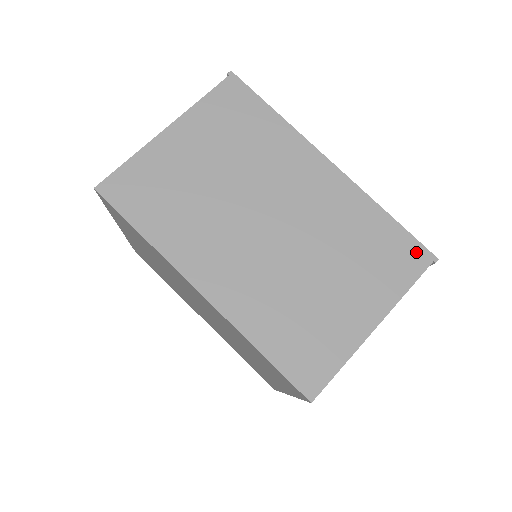
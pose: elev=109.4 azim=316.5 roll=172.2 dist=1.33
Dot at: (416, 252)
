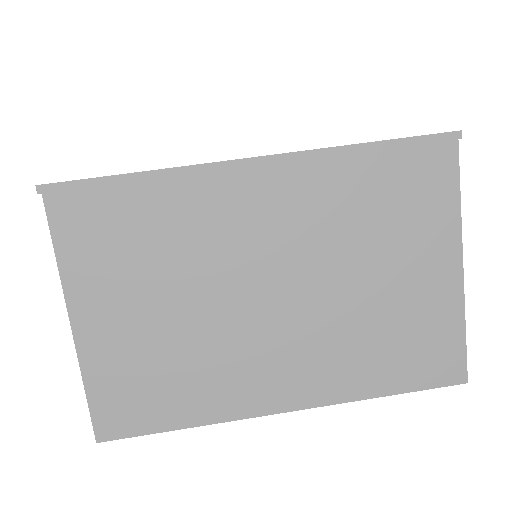
Dot at: (433, 151)
